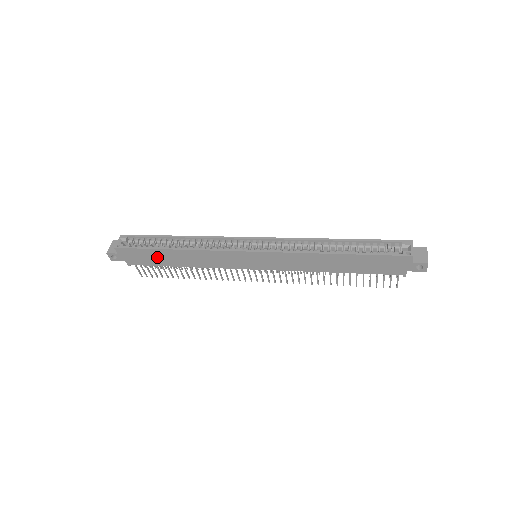
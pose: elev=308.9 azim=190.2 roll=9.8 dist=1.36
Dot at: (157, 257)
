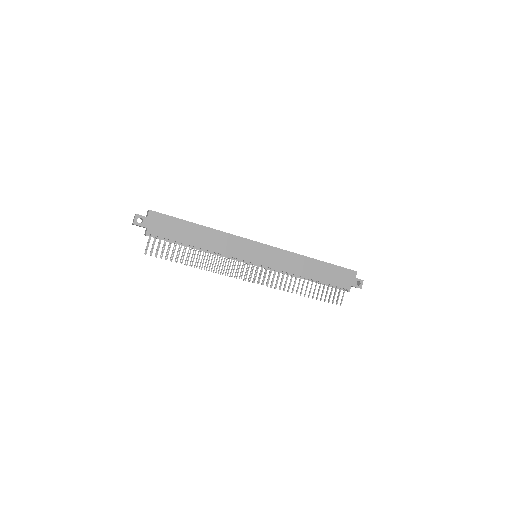
Dot at: (182, 231)
